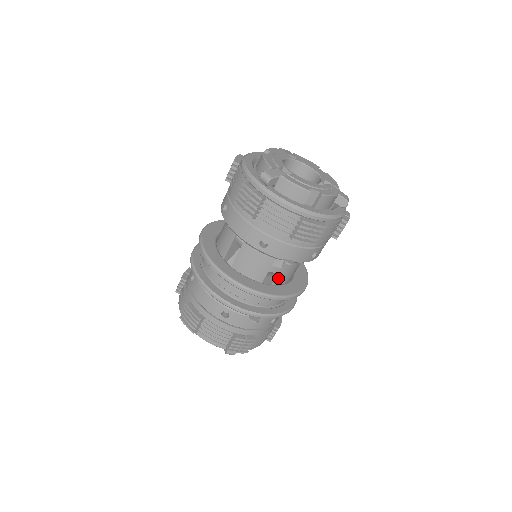
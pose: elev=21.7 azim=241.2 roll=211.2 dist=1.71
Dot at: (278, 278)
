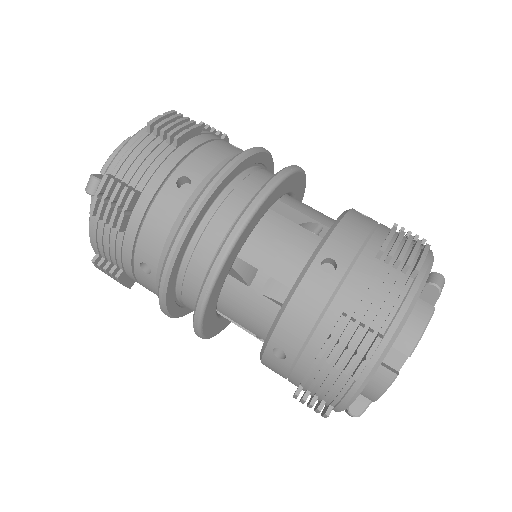
Dot at: occluded
